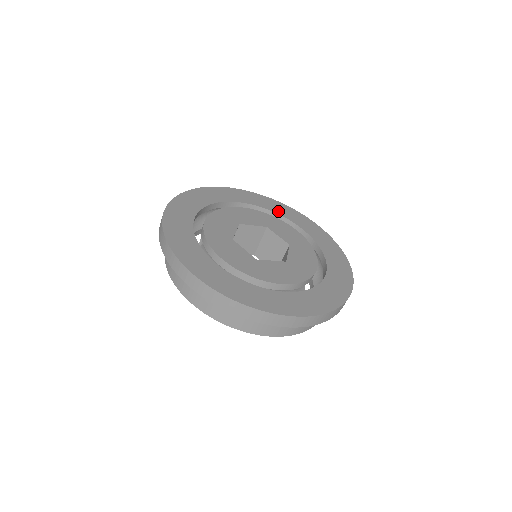
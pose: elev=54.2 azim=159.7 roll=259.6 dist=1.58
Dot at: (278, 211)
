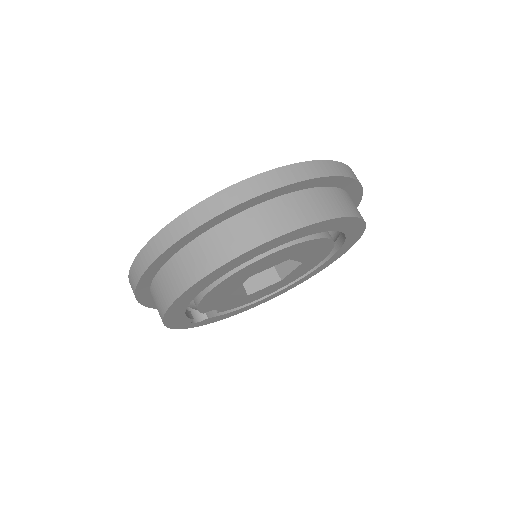
Dot at: occluded
